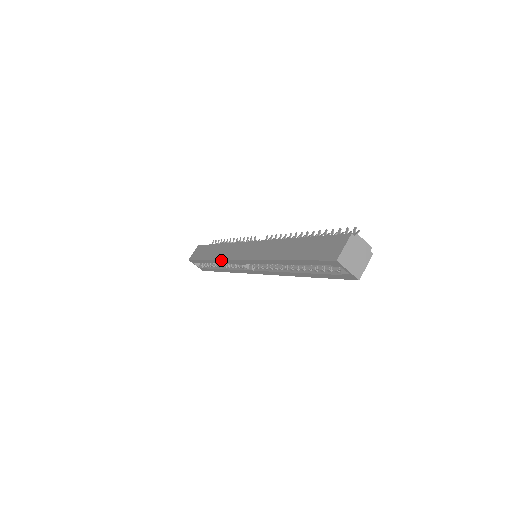
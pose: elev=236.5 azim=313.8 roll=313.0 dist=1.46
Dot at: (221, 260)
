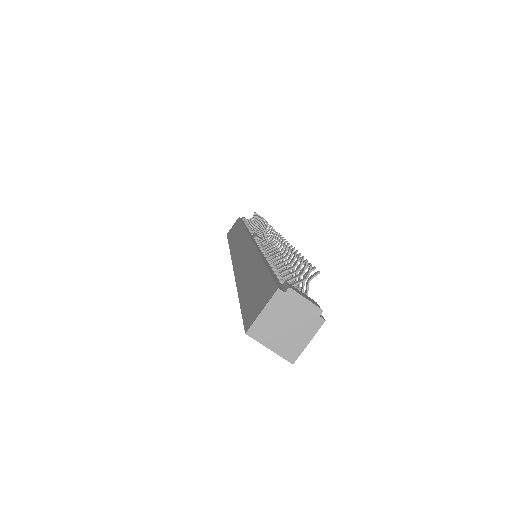
Dot at: (230, 251)
